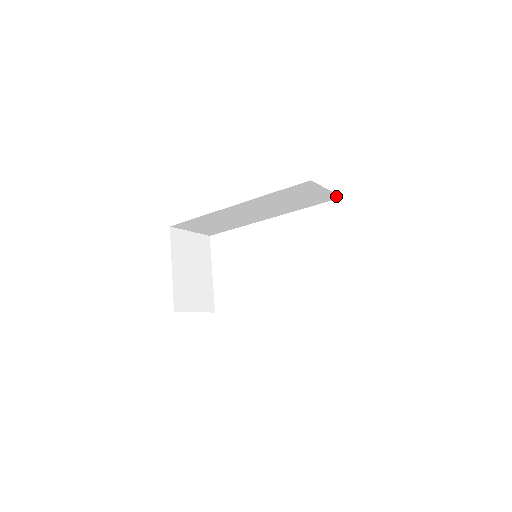
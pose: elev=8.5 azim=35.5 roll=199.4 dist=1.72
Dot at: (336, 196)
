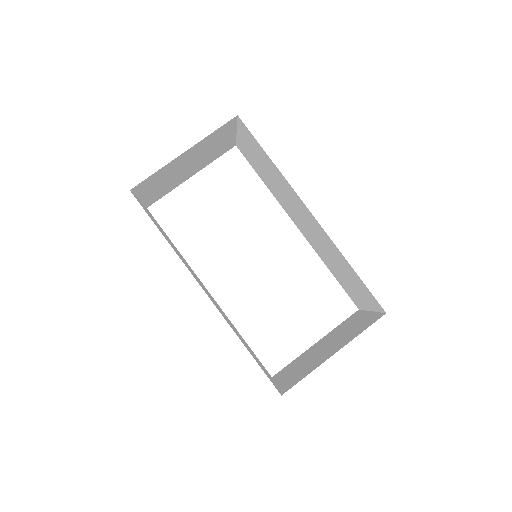
Dot at: (360, 306)
